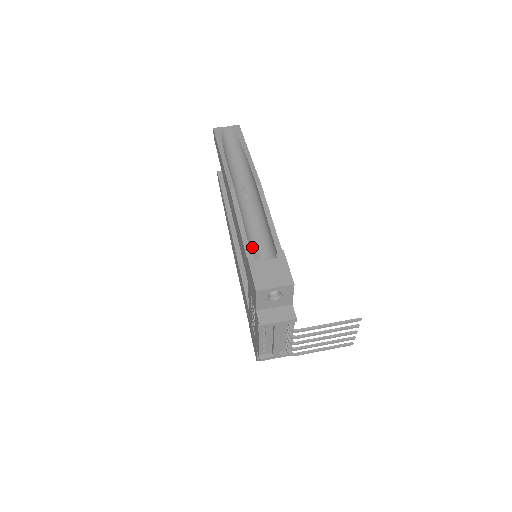
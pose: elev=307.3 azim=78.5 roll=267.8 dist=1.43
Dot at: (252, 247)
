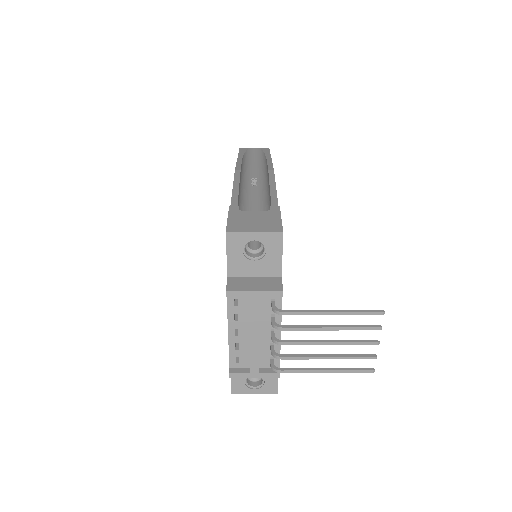
Dot at: occluded
